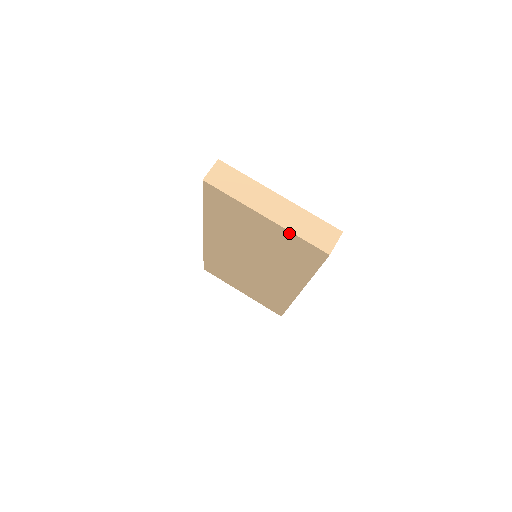
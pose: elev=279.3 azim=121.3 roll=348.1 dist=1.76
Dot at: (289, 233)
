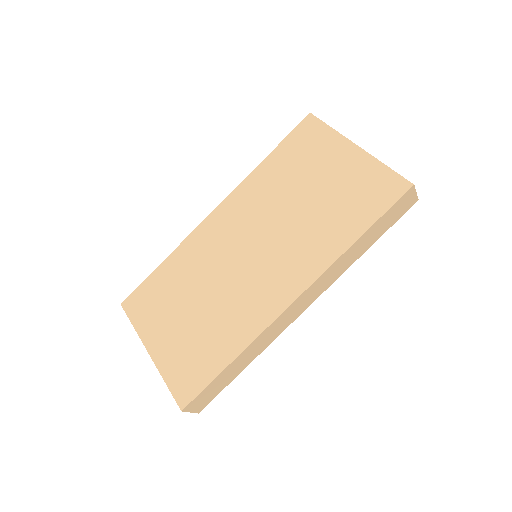
Dot at: (374, 163)
